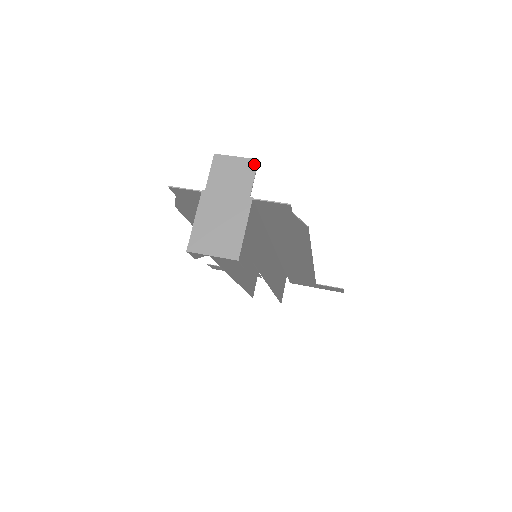
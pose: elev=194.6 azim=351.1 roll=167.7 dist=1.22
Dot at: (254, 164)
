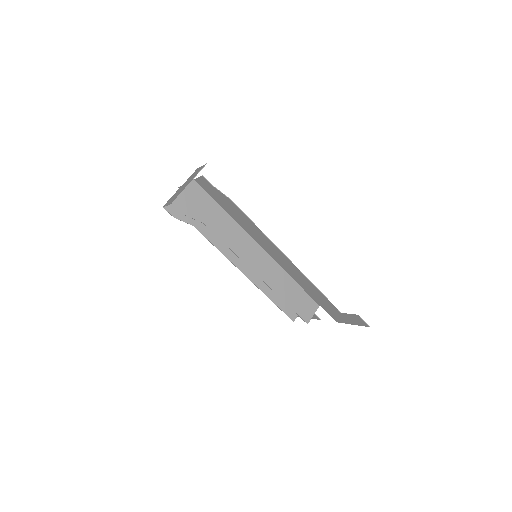
Dot at: (204, 166)
